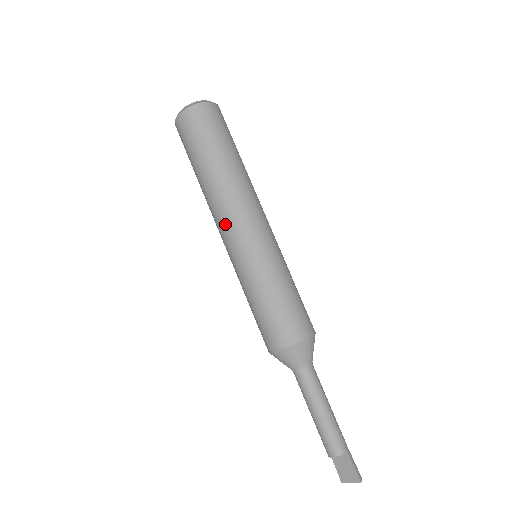
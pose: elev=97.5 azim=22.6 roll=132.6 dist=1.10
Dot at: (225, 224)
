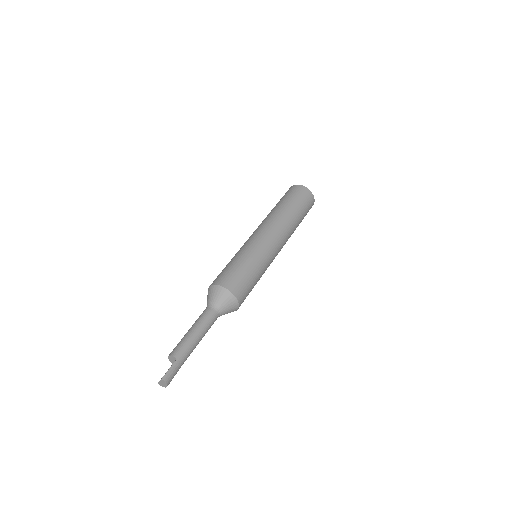
Dot at: (255, 230)
